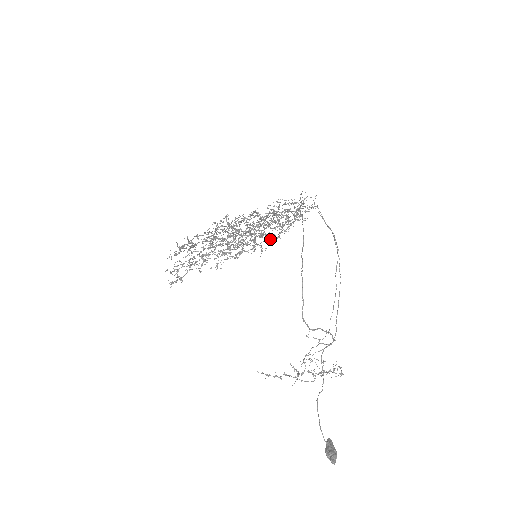
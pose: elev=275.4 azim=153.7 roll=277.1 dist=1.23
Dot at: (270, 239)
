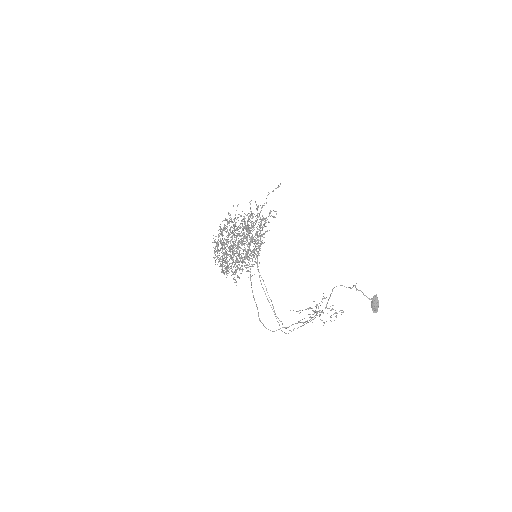
Dot at: (248, 277)
